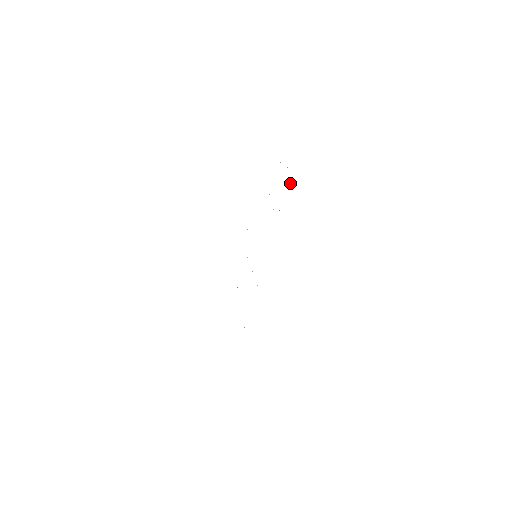
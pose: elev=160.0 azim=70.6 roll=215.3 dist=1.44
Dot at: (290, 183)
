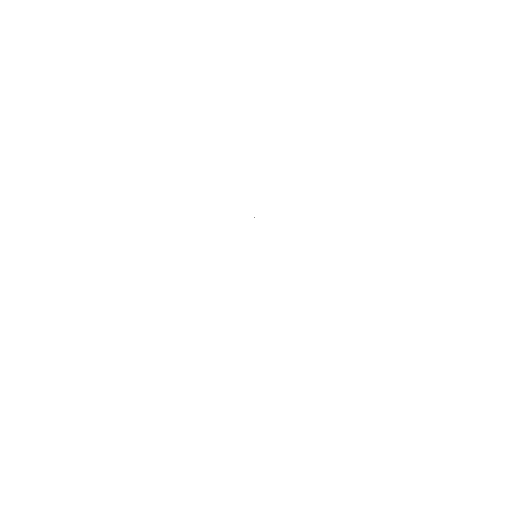
Dot at: occluded
